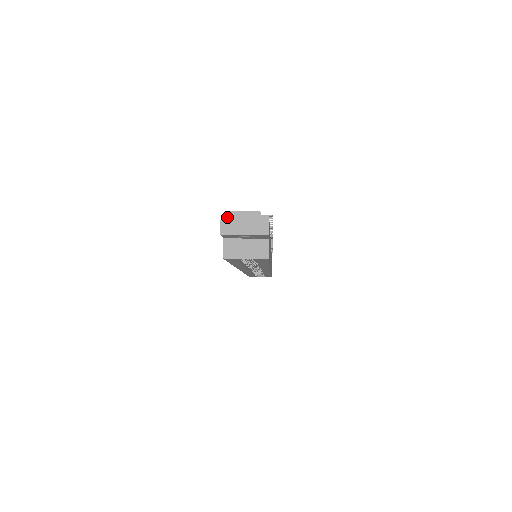
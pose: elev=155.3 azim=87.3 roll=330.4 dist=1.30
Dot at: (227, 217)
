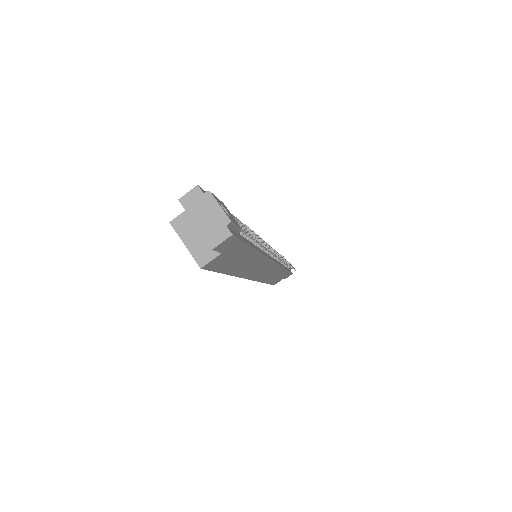
Dot at: (201, 192)
